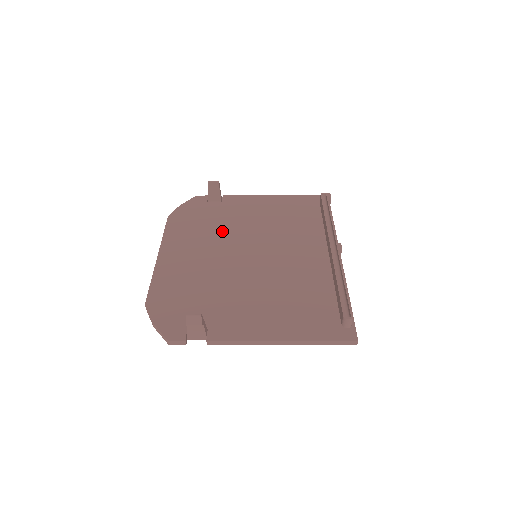
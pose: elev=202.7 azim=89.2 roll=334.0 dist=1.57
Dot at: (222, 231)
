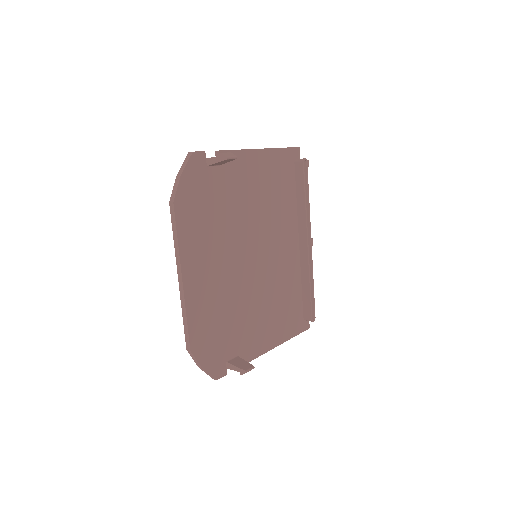
Dot at: (229, 225)
